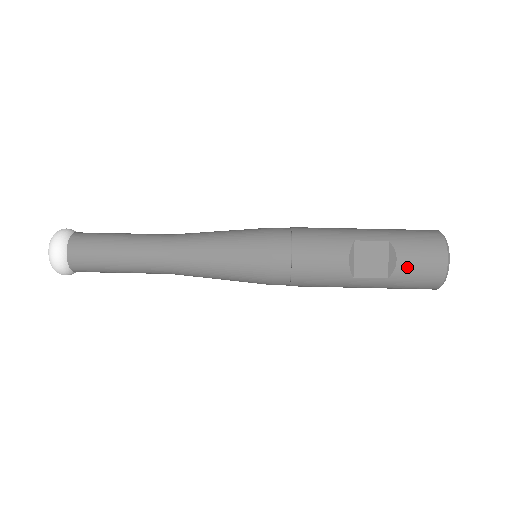
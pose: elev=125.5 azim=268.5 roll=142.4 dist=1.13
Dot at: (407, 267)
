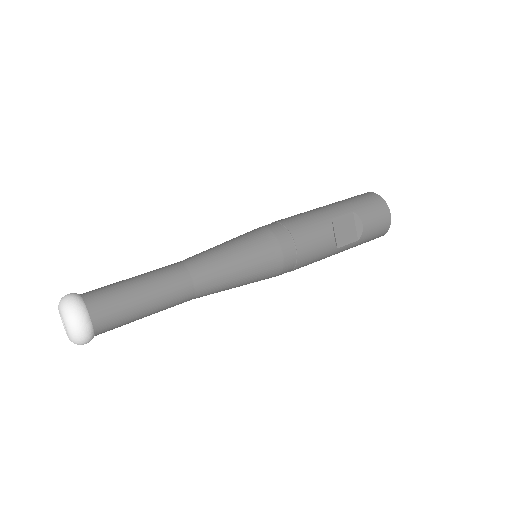
Dot at: (369, 228)
